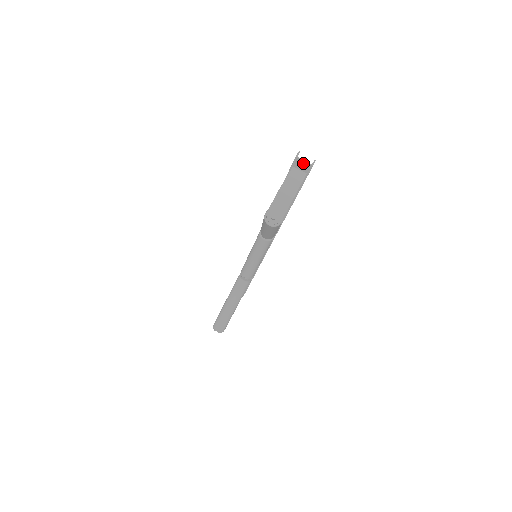
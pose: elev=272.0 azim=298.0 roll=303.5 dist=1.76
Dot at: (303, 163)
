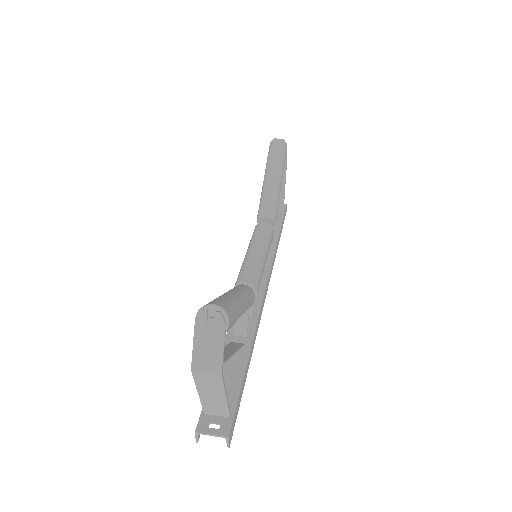
Dot at: occluded
